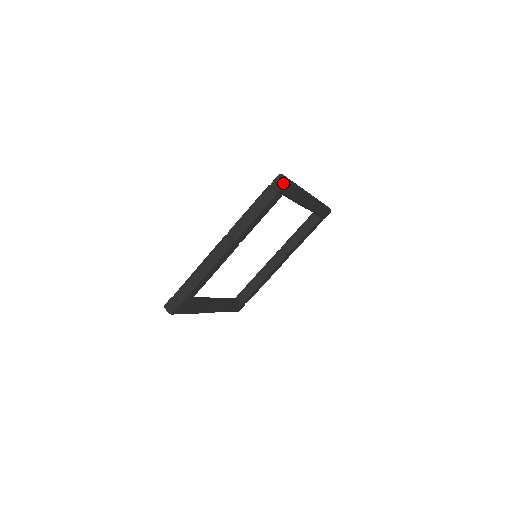
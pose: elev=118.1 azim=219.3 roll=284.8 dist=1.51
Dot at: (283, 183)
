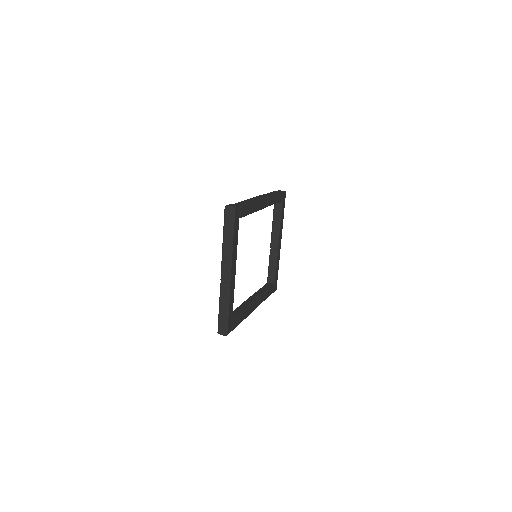
Dot at: (284, 191)
